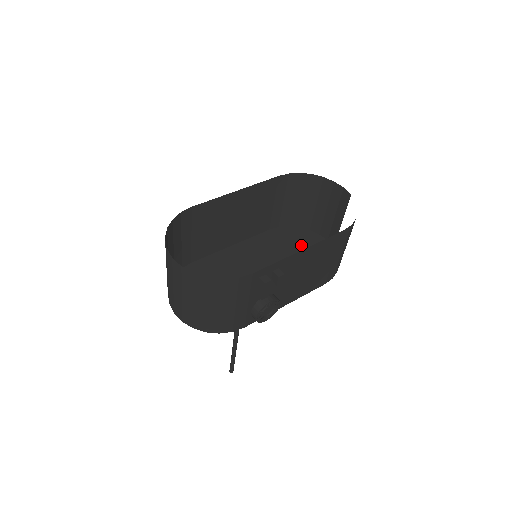
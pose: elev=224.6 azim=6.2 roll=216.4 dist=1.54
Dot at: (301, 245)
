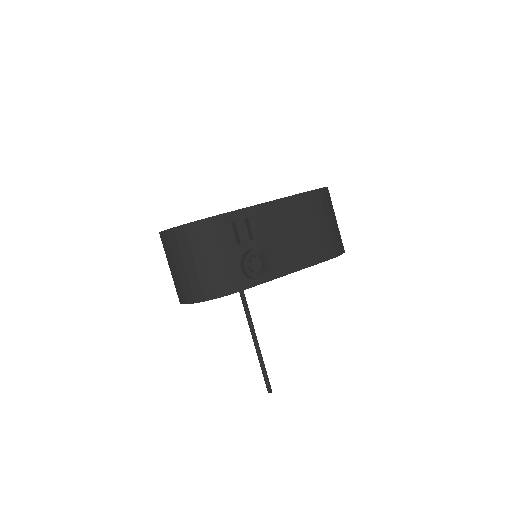
Dot at: occluded
